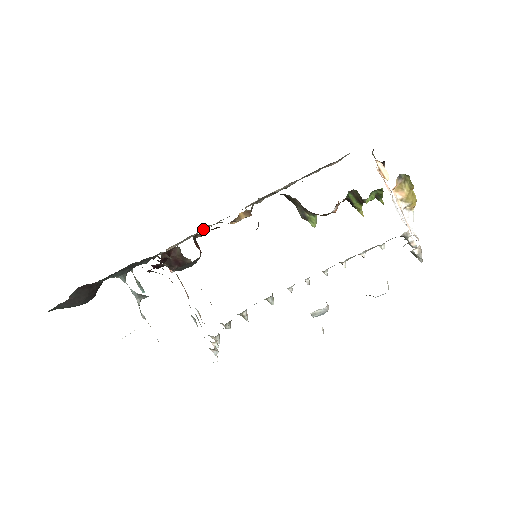
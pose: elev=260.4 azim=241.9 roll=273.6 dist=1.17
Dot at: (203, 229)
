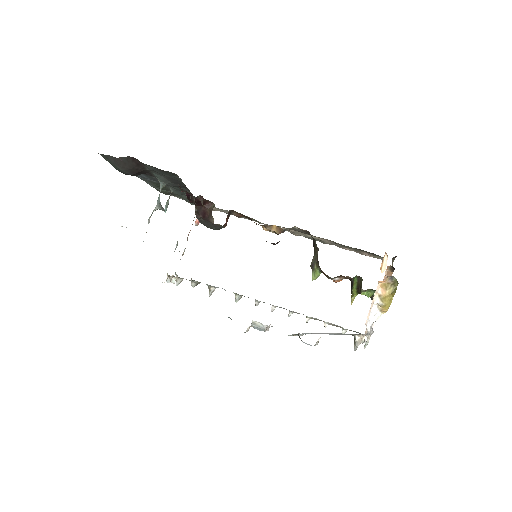
Dot at: occluded
